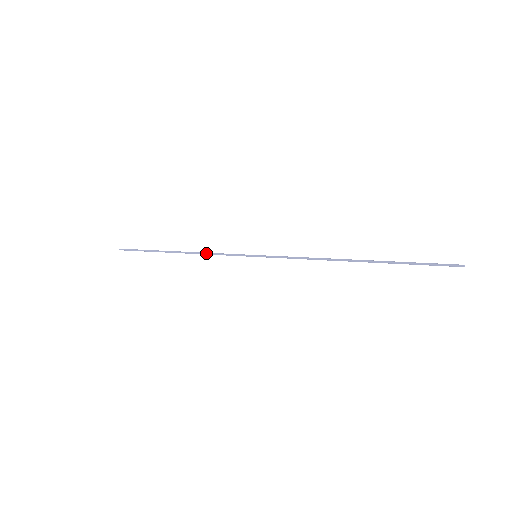
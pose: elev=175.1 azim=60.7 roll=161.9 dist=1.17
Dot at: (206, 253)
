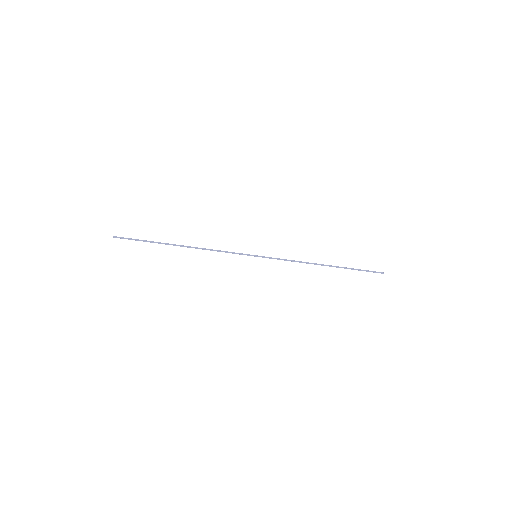
Dot at: (212, 249)
